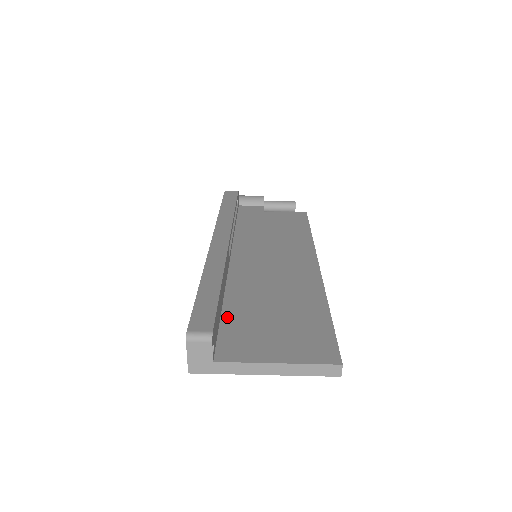
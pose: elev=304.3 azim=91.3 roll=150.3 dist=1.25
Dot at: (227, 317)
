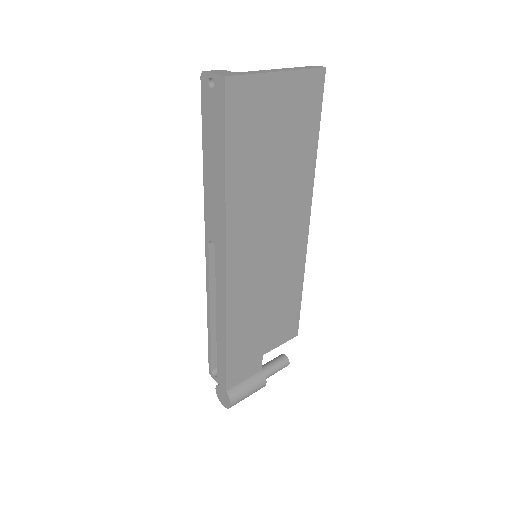
Dot at: occluded
